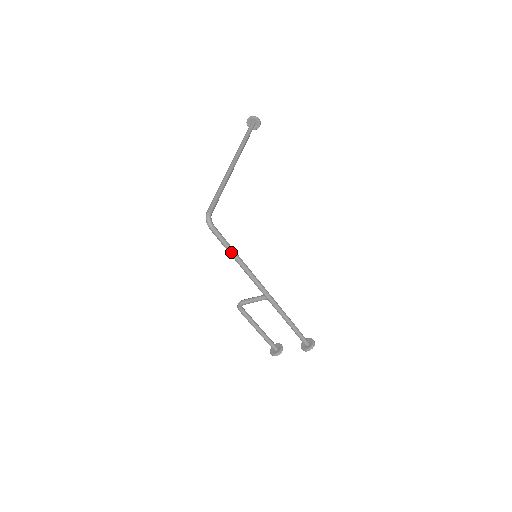
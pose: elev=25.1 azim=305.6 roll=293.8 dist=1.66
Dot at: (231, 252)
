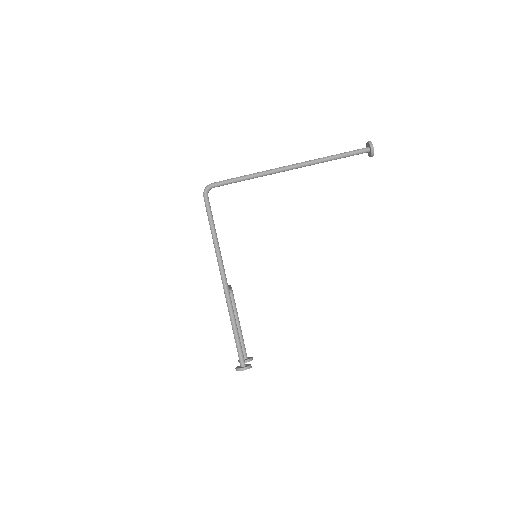
Dot at: (210, 225)
